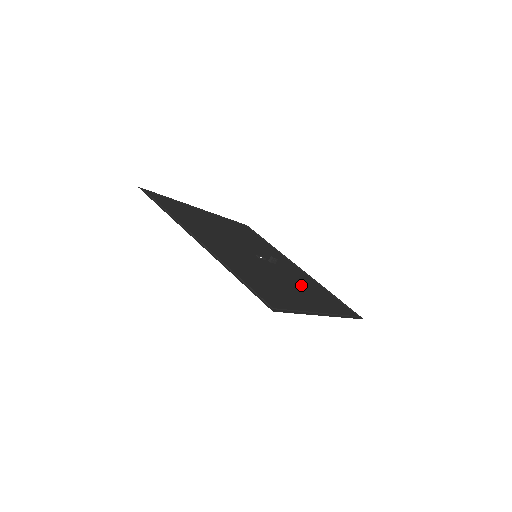
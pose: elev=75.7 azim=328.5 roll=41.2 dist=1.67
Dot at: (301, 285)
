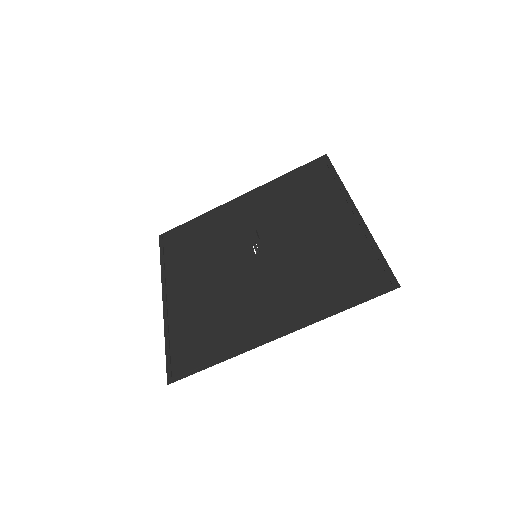
Dot at: (295, 215)
